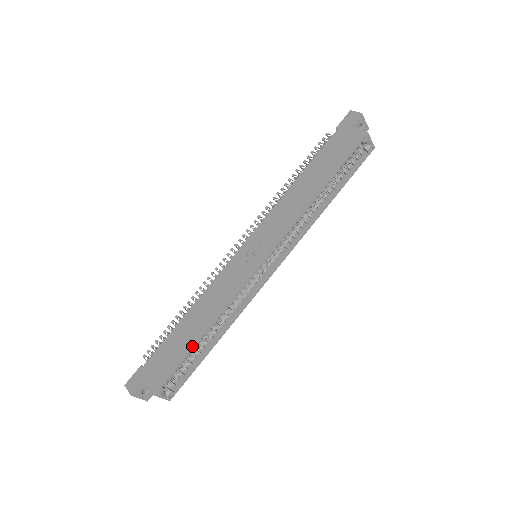
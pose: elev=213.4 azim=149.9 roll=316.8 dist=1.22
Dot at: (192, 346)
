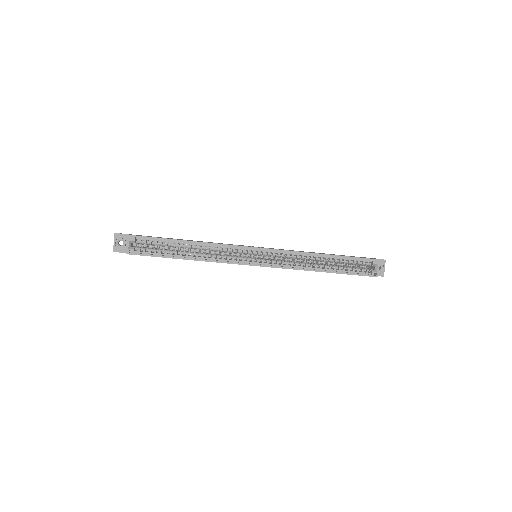
Dot at: (175, 239)
